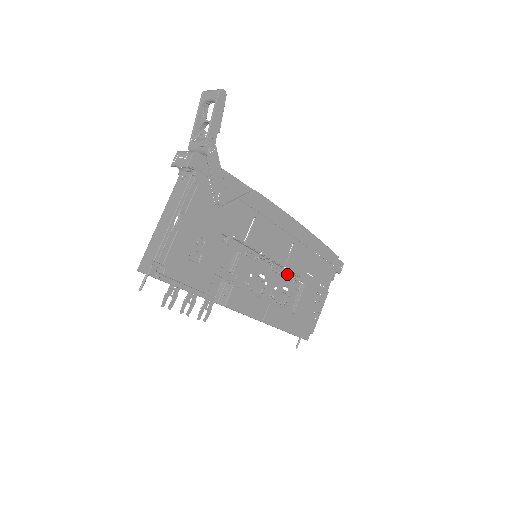
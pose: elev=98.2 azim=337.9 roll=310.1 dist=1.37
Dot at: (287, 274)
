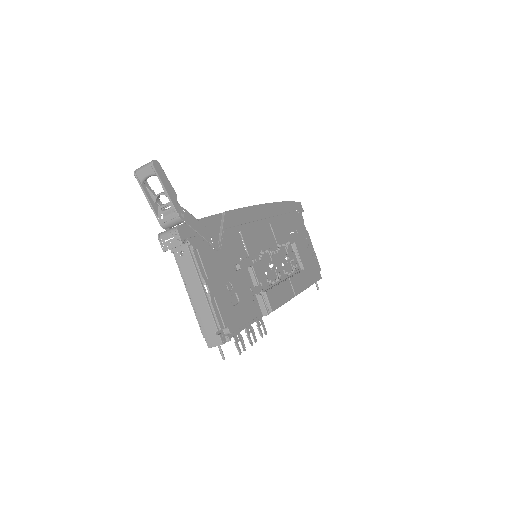
Dot at: occluded
